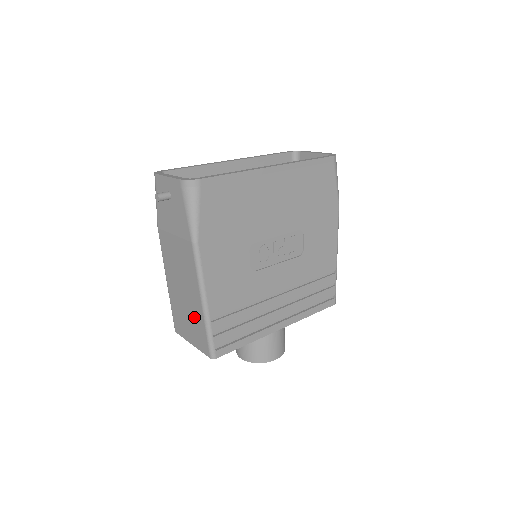
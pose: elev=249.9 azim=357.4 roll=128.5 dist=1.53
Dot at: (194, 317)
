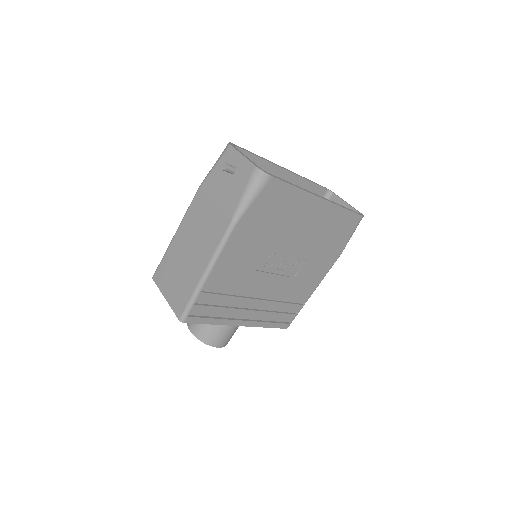
Dot at: (186, 278)
